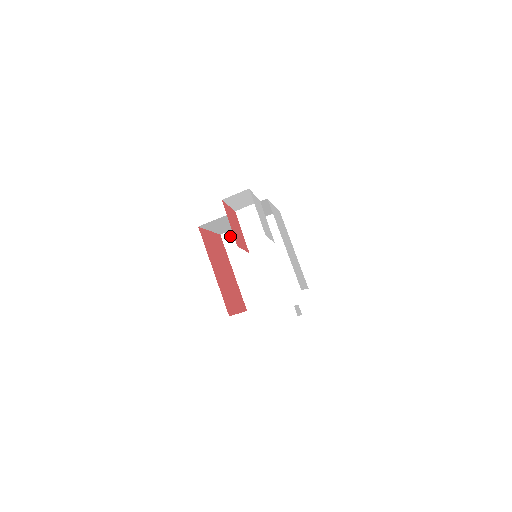
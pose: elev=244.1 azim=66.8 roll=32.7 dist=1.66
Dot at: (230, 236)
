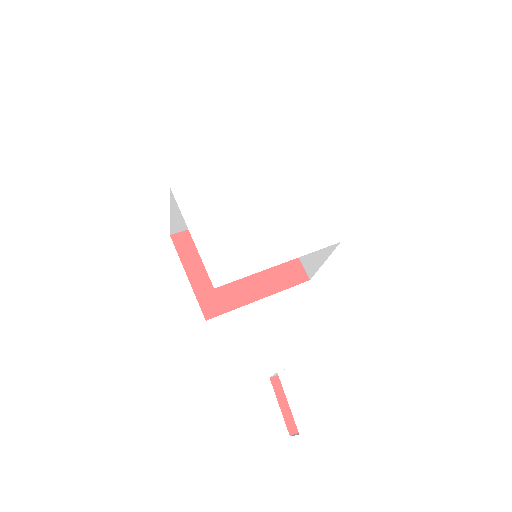
Dot at: (177, 228)
